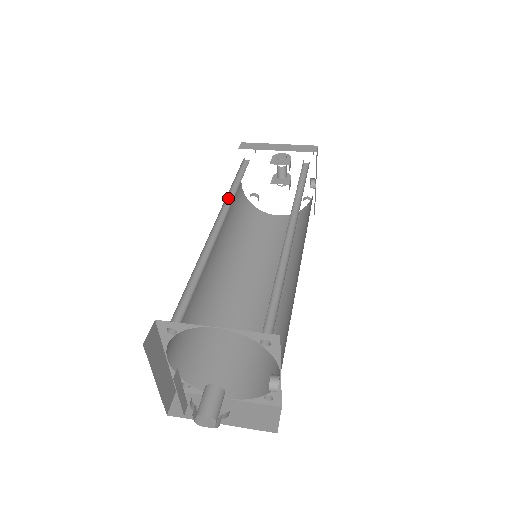
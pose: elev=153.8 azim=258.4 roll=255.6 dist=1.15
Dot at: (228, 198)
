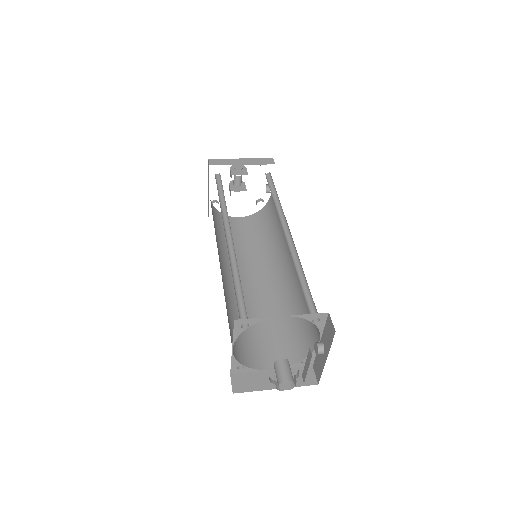
Dot at: (221, 211)
